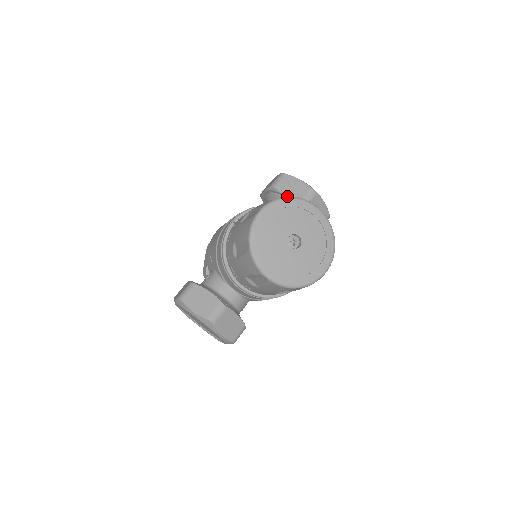
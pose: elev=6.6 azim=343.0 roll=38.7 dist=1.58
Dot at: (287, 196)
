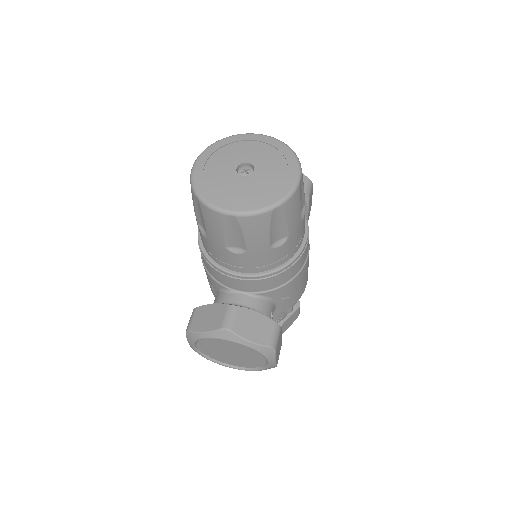
Dot at: occluded
